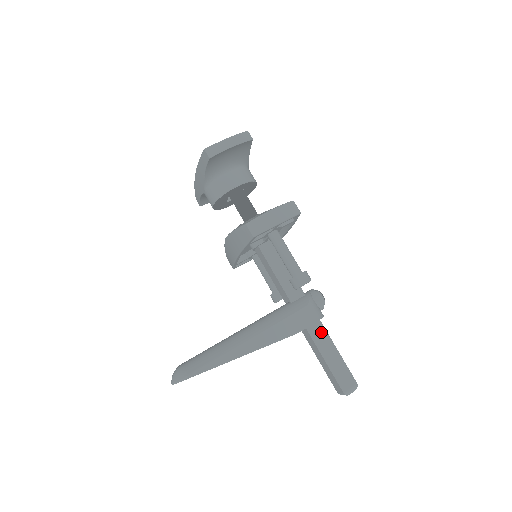
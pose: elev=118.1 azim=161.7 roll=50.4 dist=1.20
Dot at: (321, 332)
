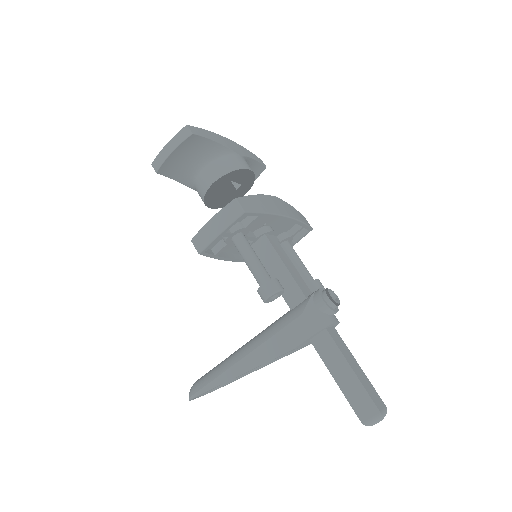
Dot at: (328, 344)
